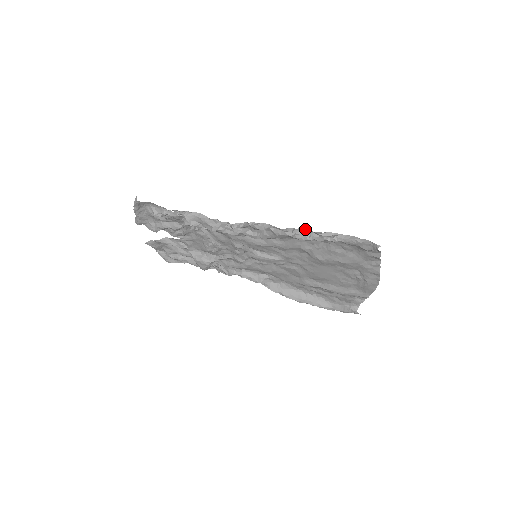
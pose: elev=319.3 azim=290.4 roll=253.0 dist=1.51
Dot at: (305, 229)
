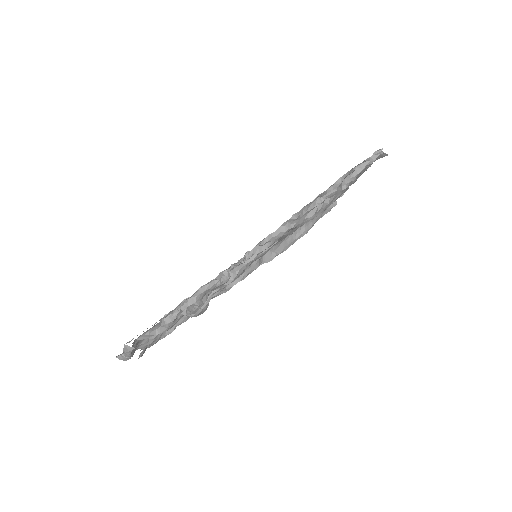
Dot at: (316, 198)
